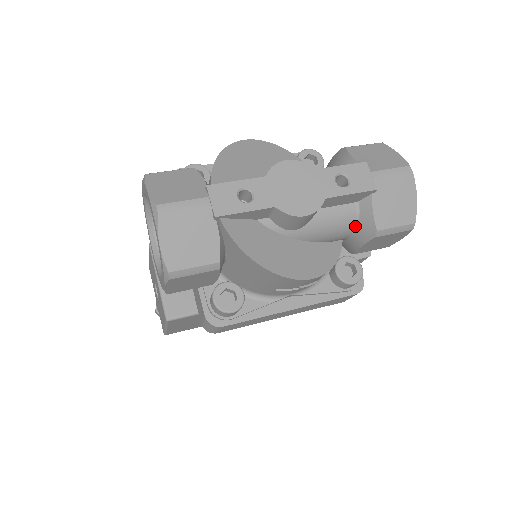
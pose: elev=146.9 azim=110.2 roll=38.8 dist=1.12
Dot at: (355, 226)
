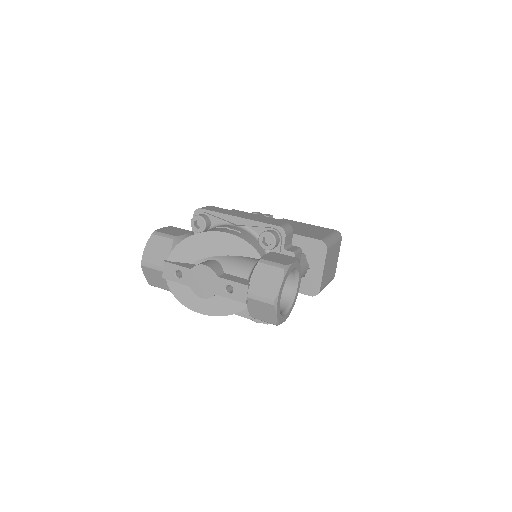
Dot at: occluded
